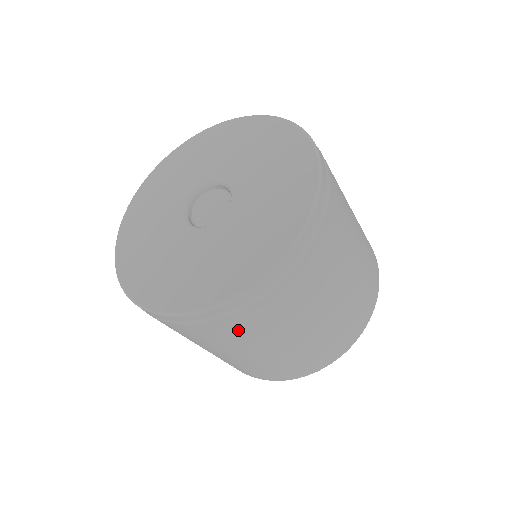
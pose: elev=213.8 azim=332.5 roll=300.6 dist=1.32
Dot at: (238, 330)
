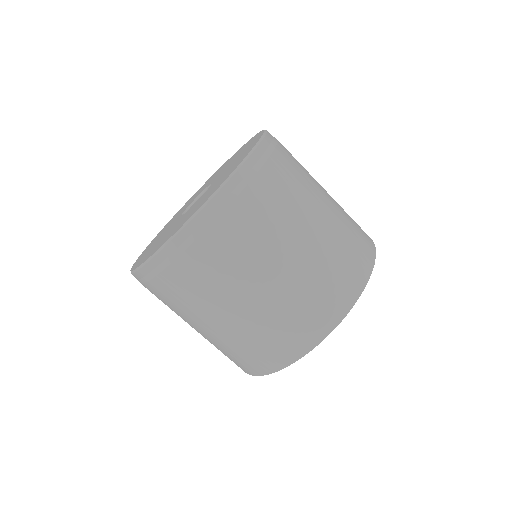
Dot at: (179, 289)
